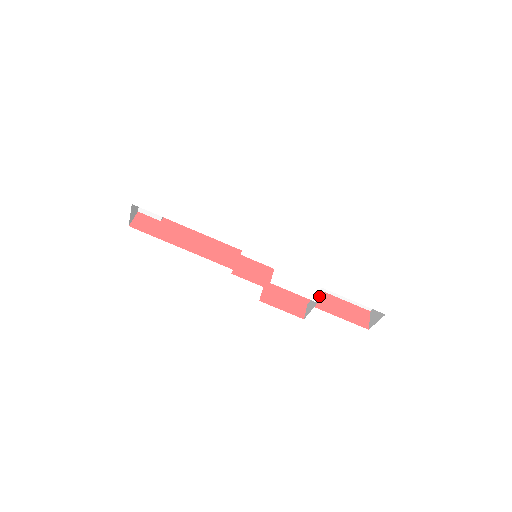
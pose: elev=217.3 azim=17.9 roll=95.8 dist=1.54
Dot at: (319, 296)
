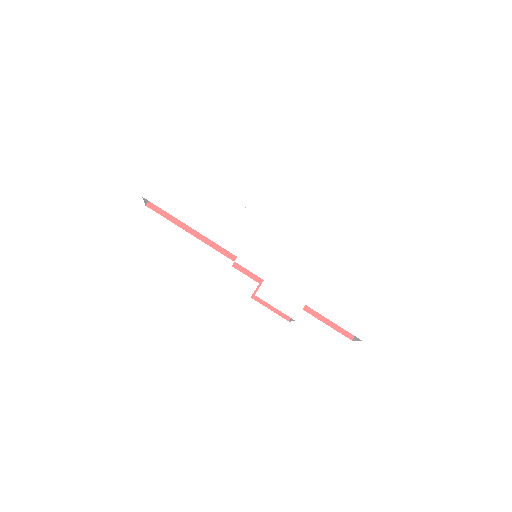
Dot at: occluded
